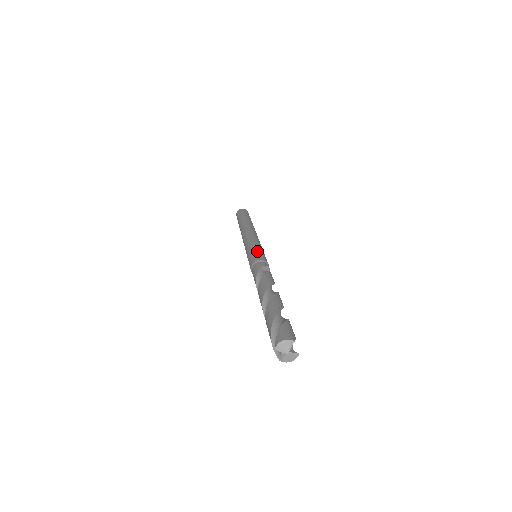
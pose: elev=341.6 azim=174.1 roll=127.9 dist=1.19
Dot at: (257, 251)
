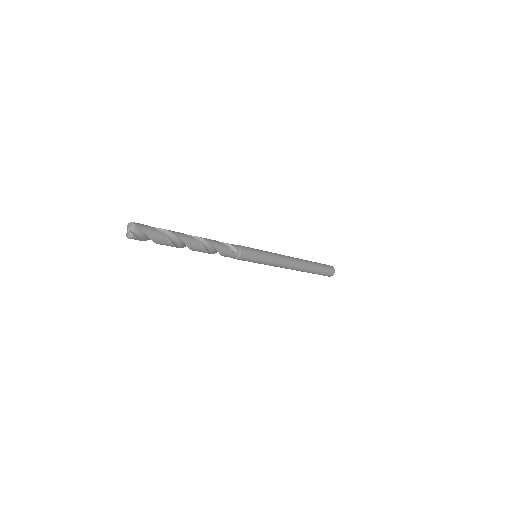
Dot at: (253, 248)
